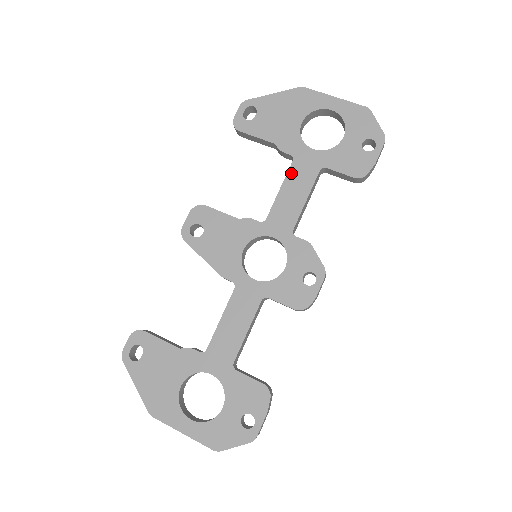
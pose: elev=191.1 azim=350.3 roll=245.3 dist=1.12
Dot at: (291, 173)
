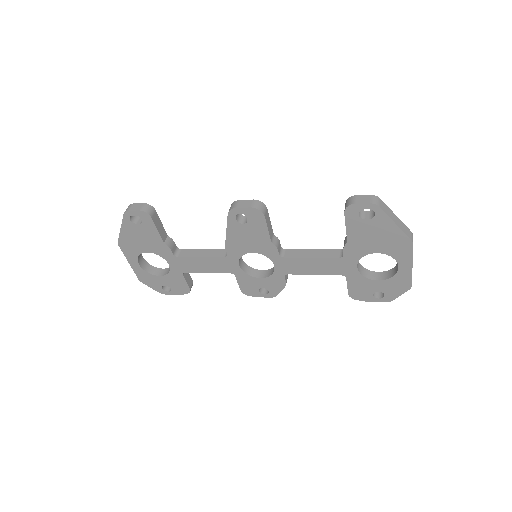
Dot at: (329, 260)
